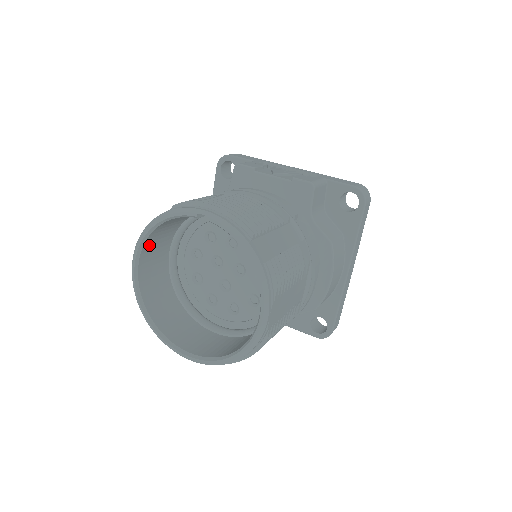
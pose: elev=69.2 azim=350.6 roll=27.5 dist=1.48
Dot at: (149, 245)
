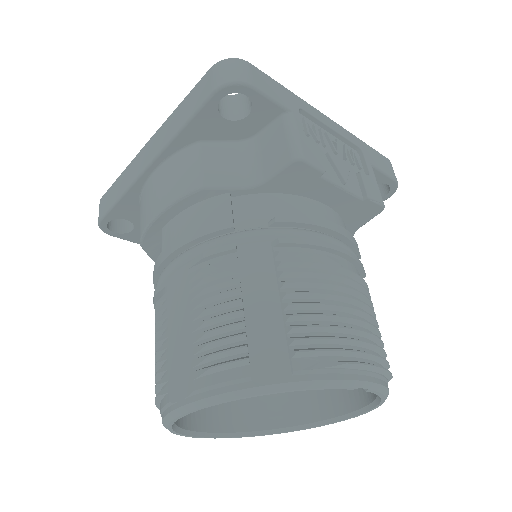
Dot at: occluded
